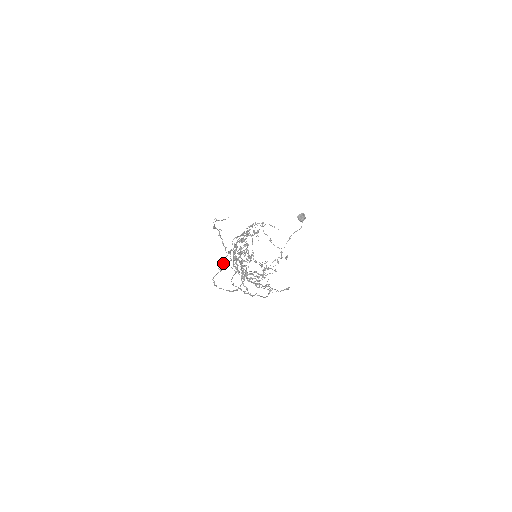
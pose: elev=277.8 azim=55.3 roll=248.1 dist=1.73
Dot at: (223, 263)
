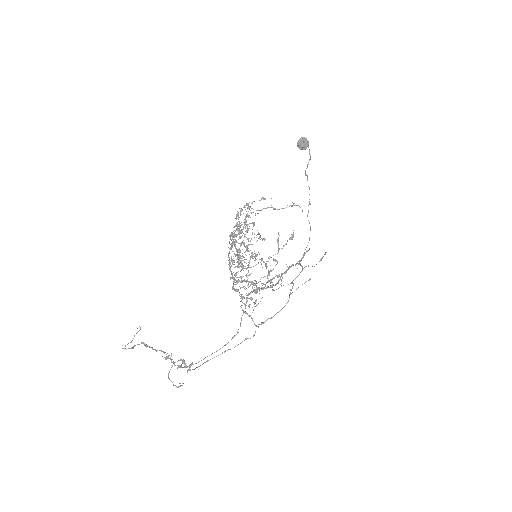
Dot at: (174, 363)
